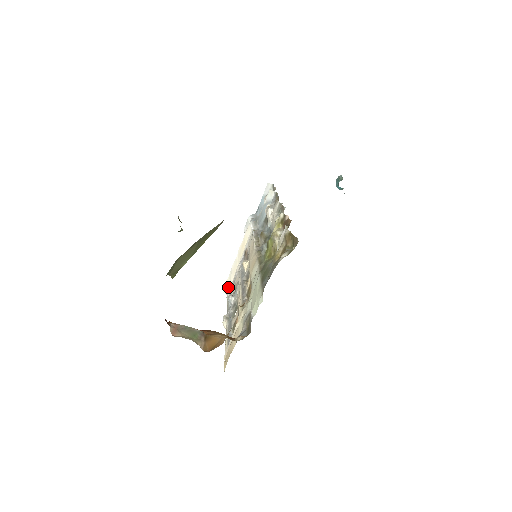
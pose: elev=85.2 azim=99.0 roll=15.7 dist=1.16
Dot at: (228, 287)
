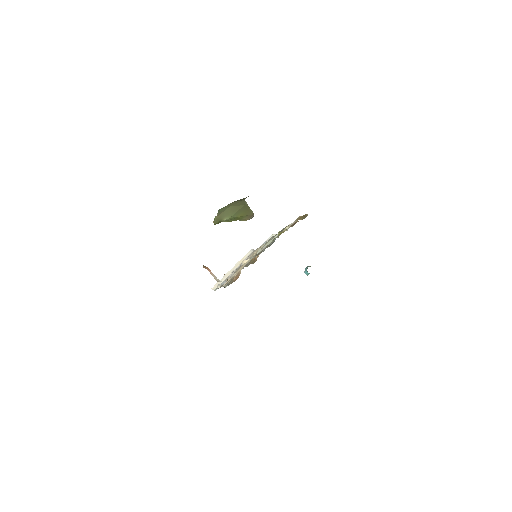
Dot at: occluded
